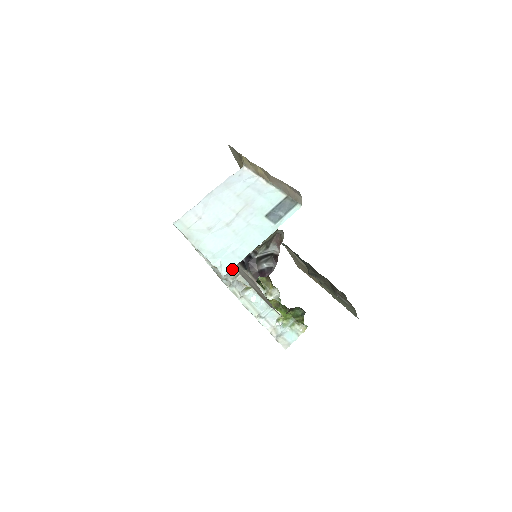
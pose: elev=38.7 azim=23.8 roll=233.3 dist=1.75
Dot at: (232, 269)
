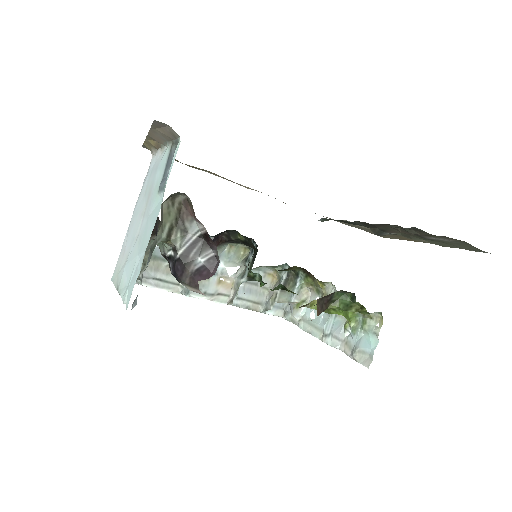
Dot at: (268, 292)
